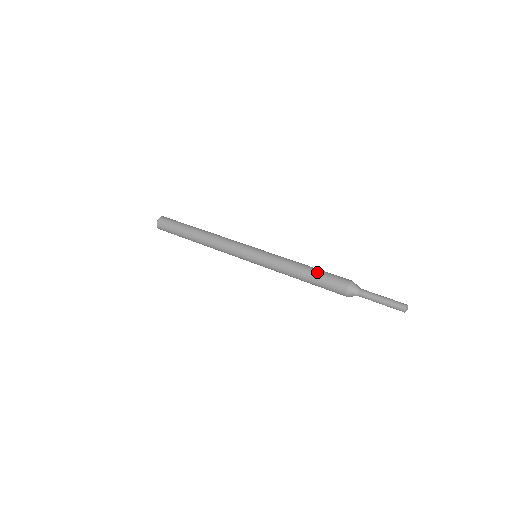
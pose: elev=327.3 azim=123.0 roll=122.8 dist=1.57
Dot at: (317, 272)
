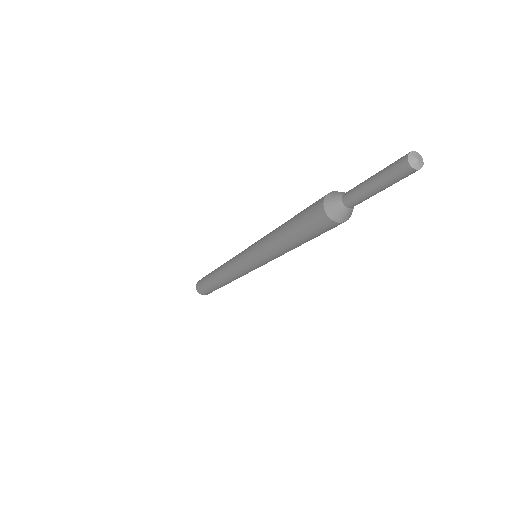
Dot at: occluded
